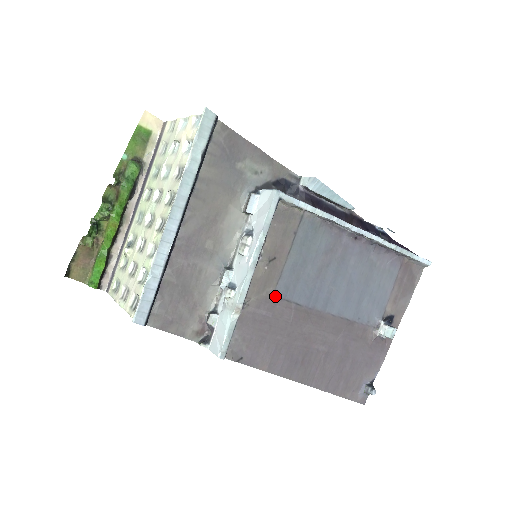
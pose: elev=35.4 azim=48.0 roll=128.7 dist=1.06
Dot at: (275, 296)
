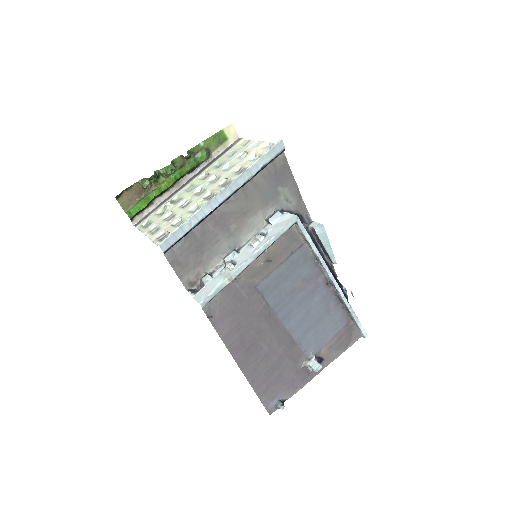
Dot at: (257, 287)
